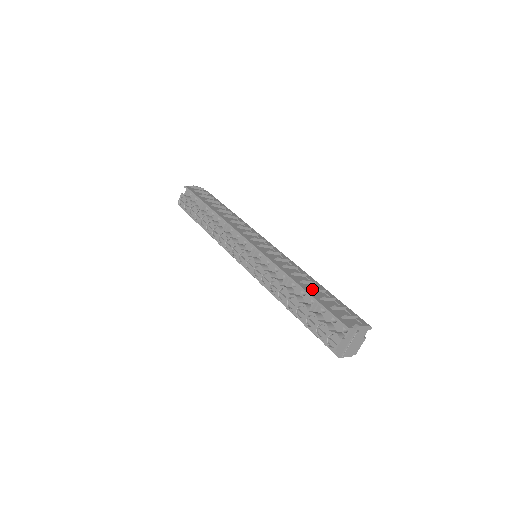
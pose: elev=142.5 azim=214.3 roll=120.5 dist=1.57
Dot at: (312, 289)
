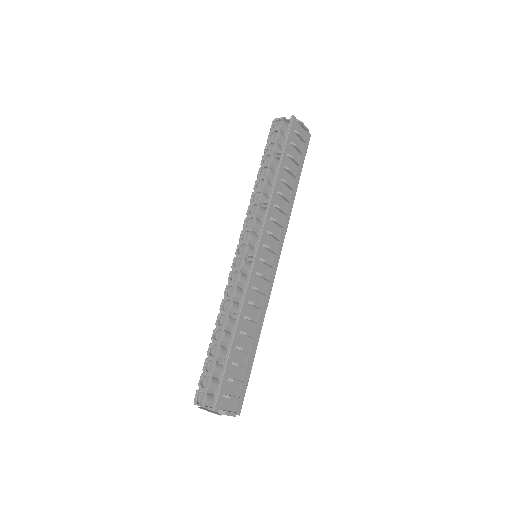
Dot at: (239, 348)
